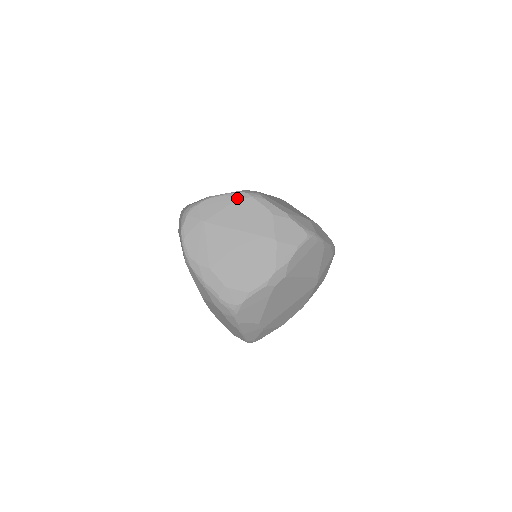
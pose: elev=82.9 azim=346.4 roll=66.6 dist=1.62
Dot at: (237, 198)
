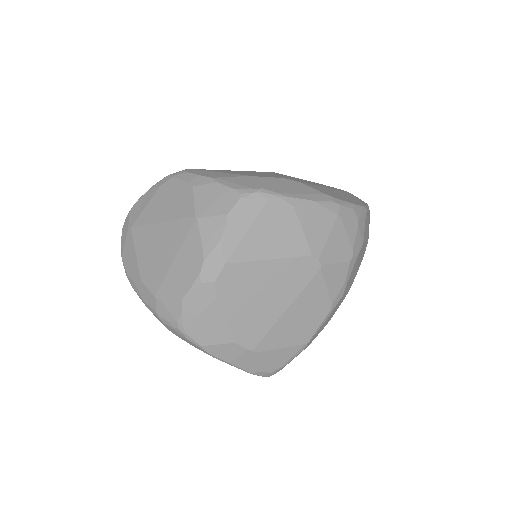
Dot at: (159, 185)
